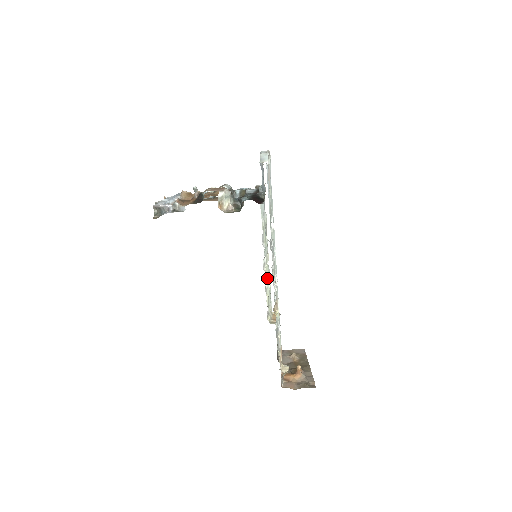
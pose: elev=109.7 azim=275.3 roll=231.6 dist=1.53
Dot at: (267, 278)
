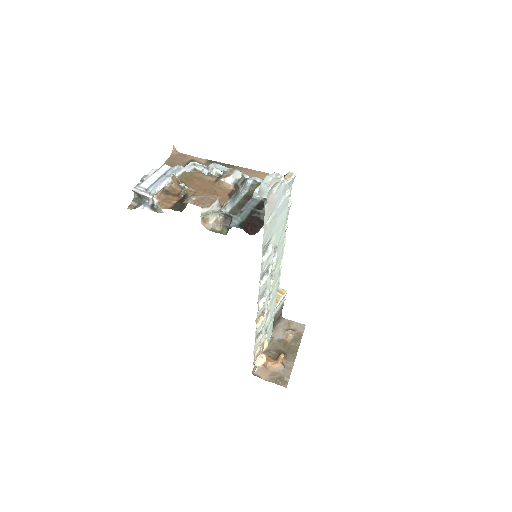
Dot at: occluded
